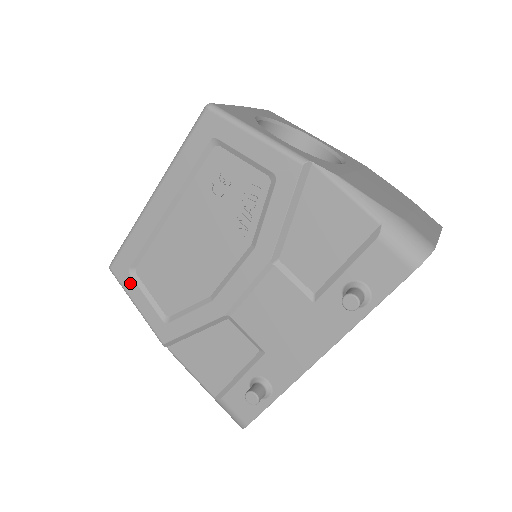
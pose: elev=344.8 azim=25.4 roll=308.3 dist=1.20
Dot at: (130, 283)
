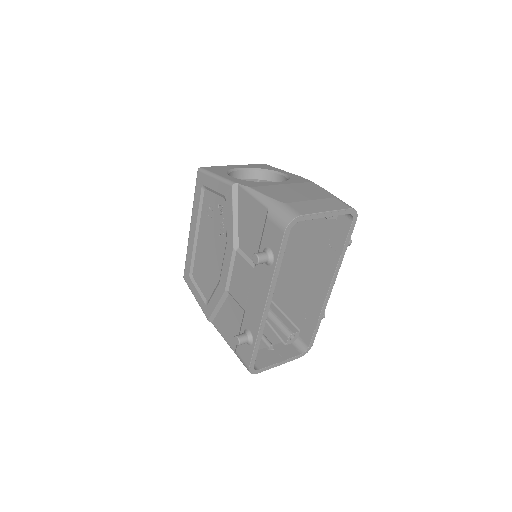
Dot at: (191, 284)
